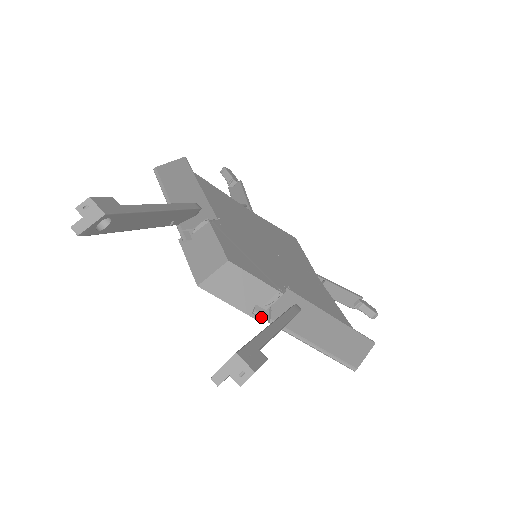
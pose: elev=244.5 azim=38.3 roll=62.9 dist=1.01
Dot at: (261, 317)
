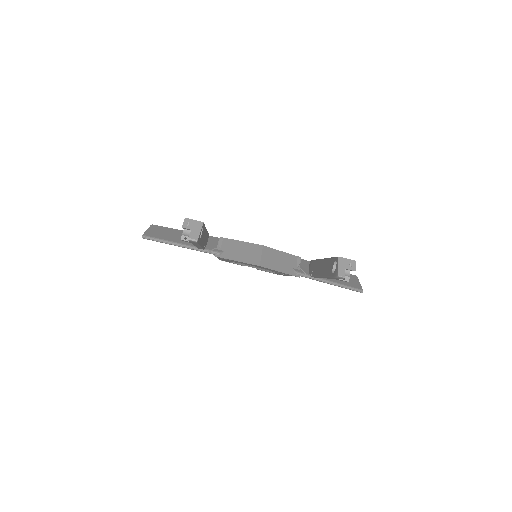
Dot at: (301, 274)
